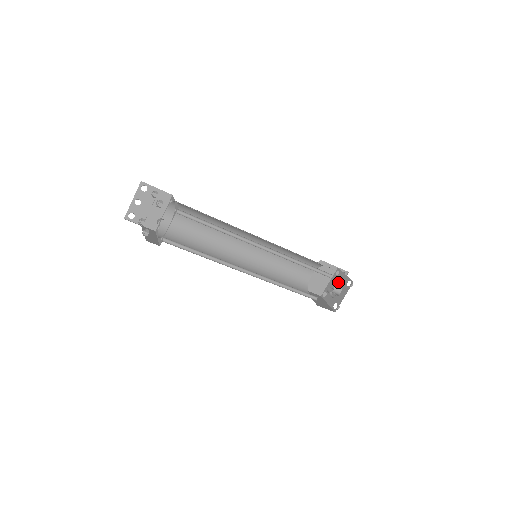
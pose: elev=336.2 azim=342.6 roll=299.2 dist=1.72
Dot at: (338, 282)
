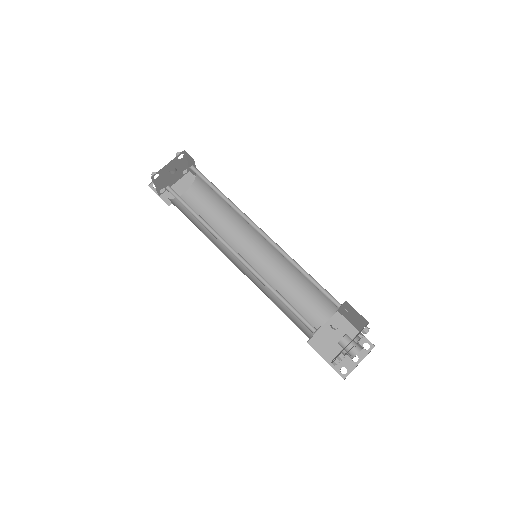
Dot at: occluded
